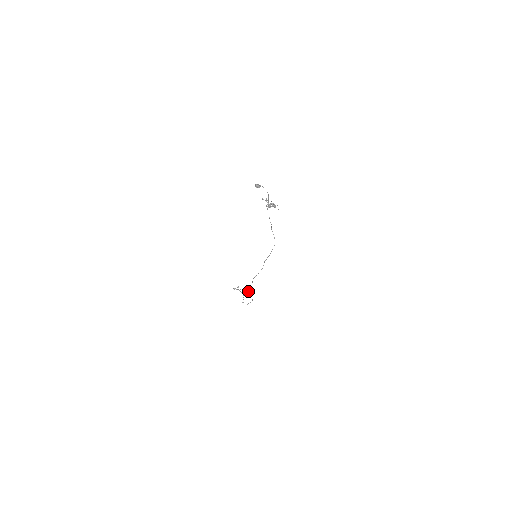
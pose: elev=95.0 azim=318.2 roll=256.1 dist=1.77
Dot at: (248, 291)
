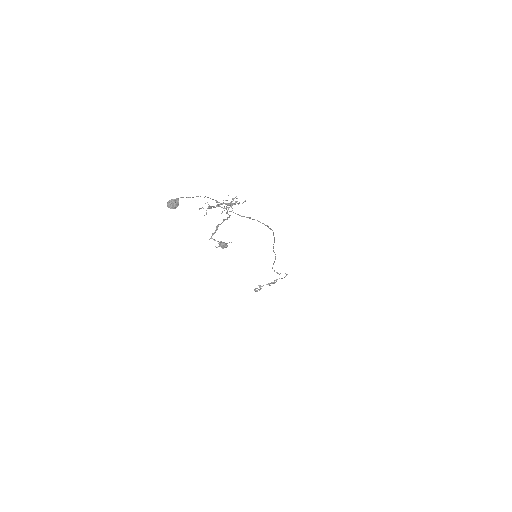
Dot at: (276, 280)
